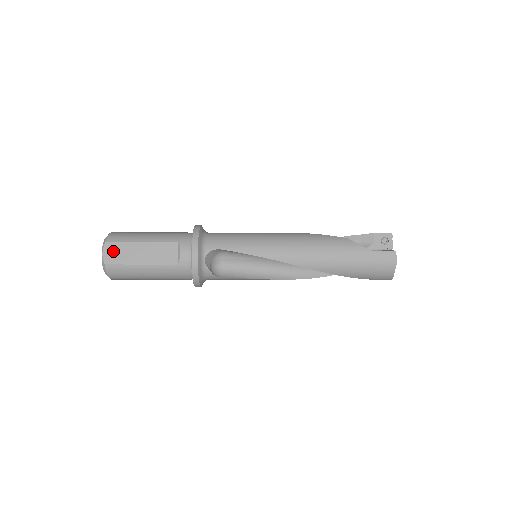
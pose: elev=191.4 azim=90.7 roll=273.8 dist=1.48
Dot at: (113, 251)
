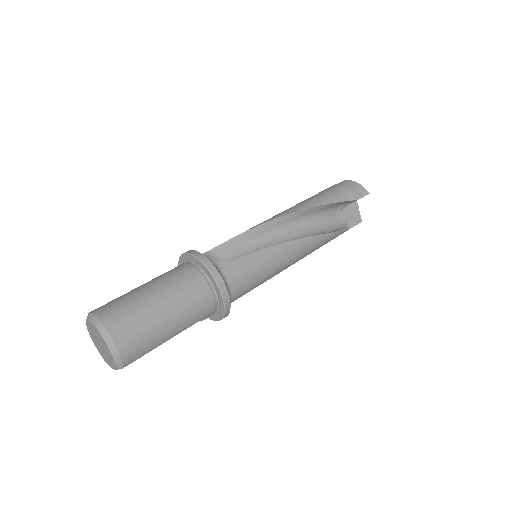
Dot at: occluded
